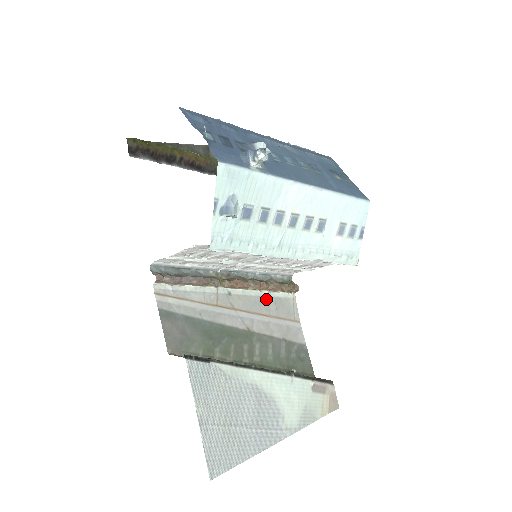
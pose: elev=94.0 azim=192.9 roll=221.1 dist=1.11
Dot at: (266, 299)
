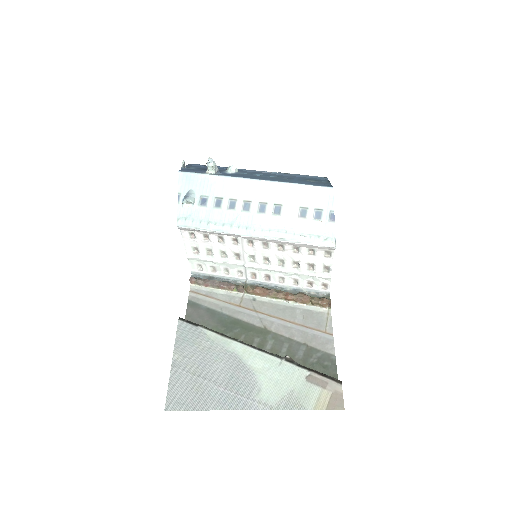
Dot at: (293, 309)
